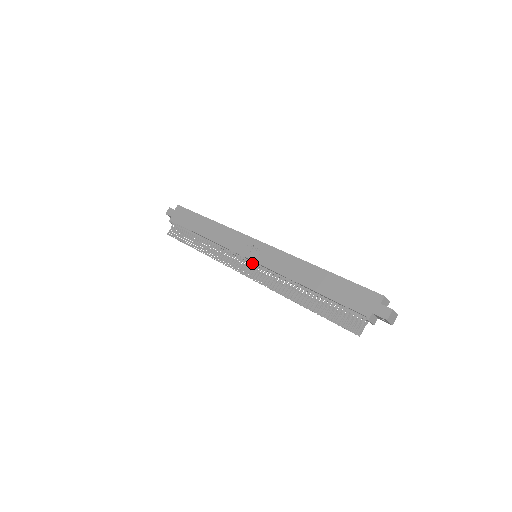
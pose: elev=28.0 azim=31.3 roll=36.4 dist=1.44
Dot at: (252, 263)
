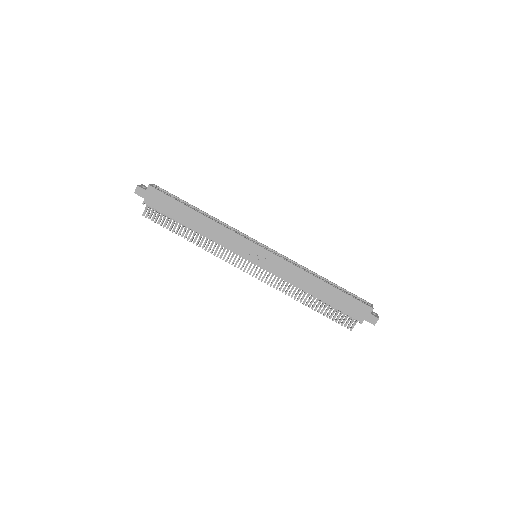
Dot at: (255, 265)
